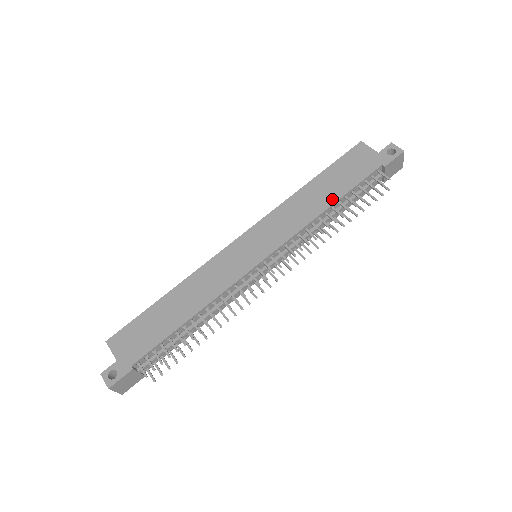
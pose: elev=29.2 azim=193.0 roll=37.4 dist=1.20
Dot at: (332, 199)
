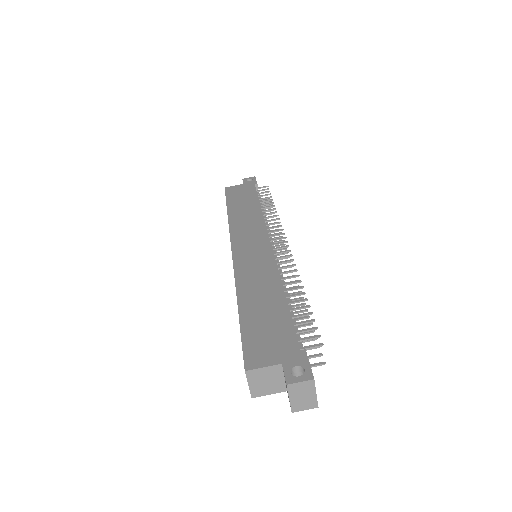
Dot at: (255, 204)
